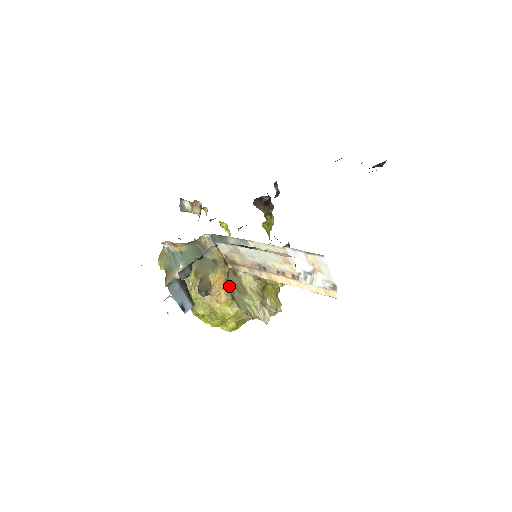
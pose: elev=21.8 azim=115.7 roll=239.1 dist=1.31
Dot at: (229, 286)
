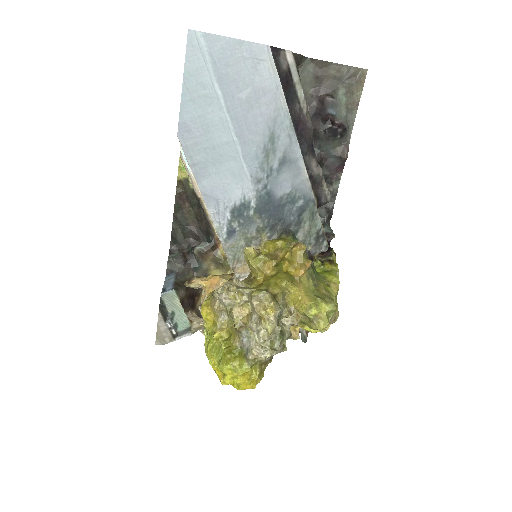
Dot at: occluded
